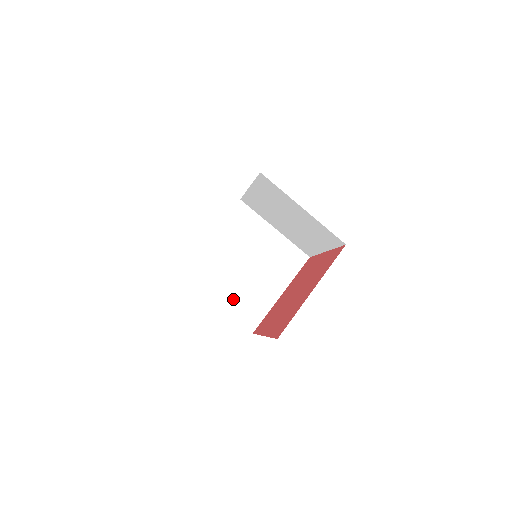
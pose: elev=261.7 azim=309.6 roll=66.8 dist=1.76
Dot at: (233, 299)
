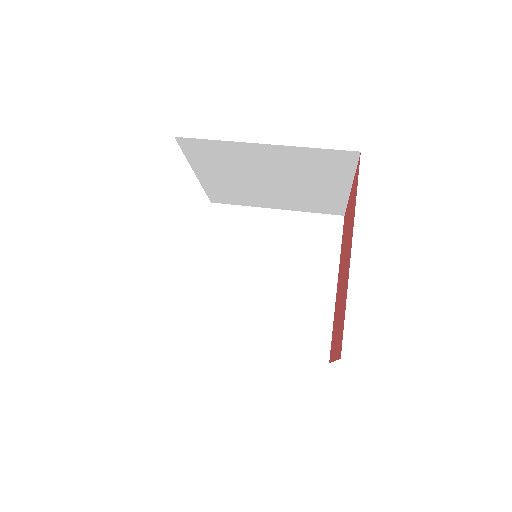
Dot at: (275, 332)
